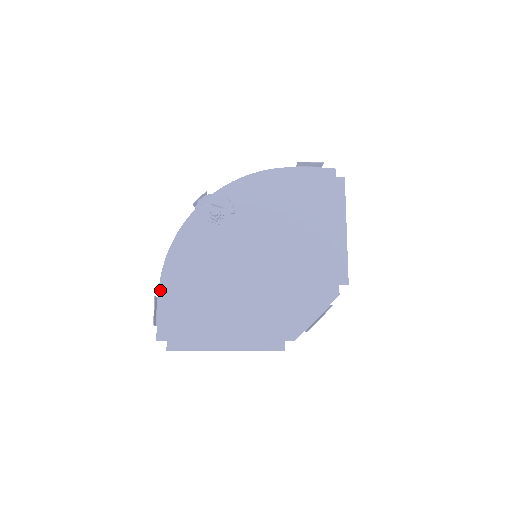
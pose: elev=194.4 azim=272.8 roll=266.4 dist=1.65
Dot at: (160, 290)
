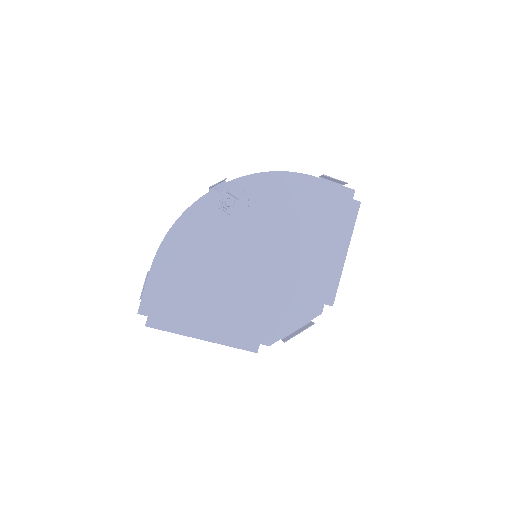
Dot at: (153, 265)
